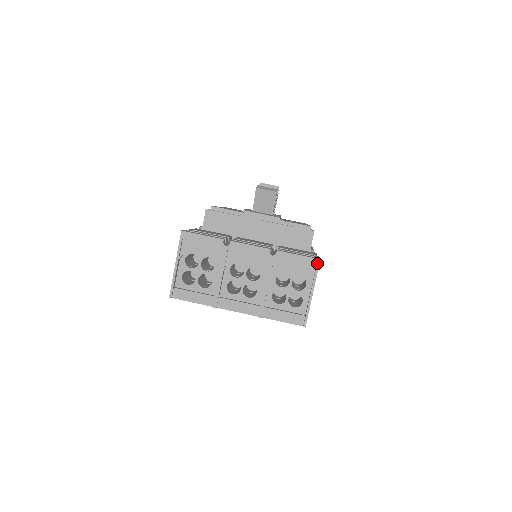
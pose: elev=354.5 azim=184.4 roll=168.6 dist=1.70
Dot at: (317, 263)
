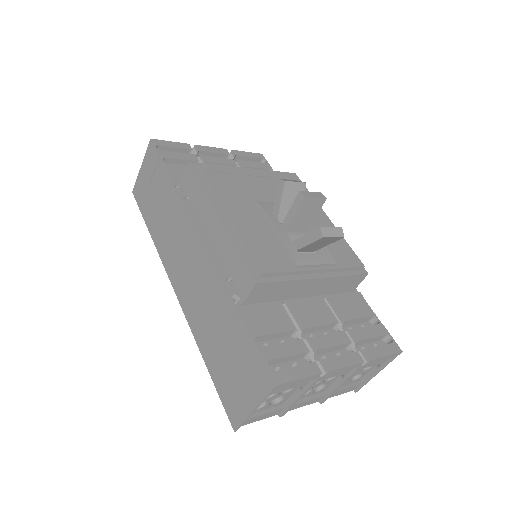
Dot at: occluded
